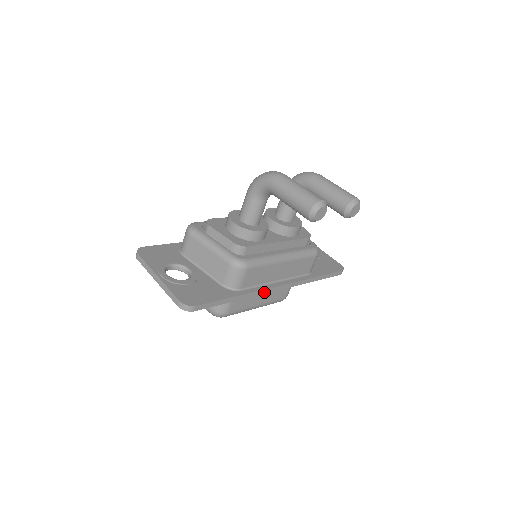
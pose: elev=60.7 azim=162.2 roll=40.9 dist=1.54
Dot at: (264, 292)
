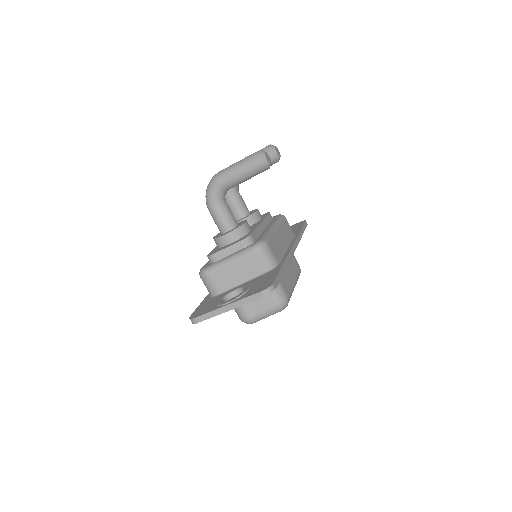
Dot at: (290, 256)
